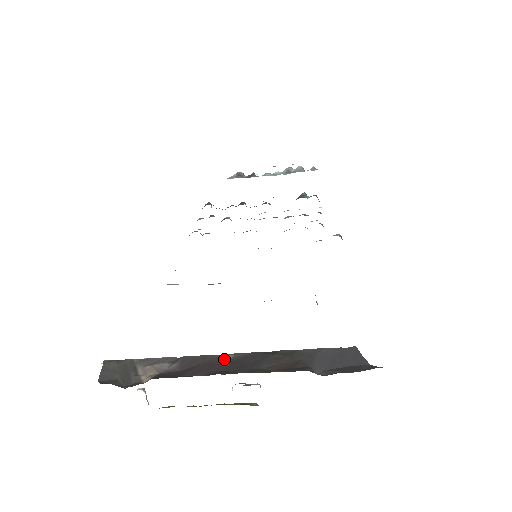
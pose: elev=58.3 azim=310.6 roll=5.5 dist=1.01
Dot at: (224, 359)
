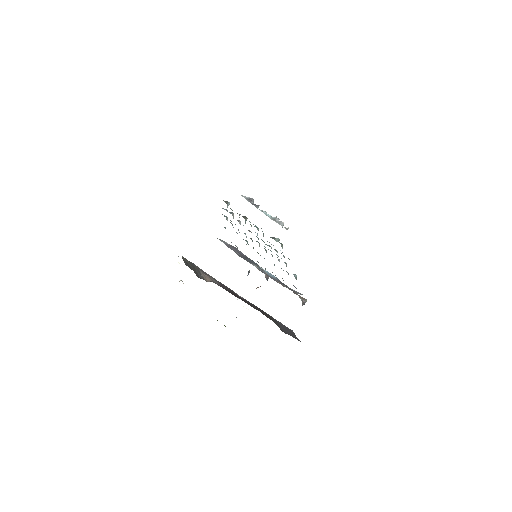
Dot at: (239, 296)
